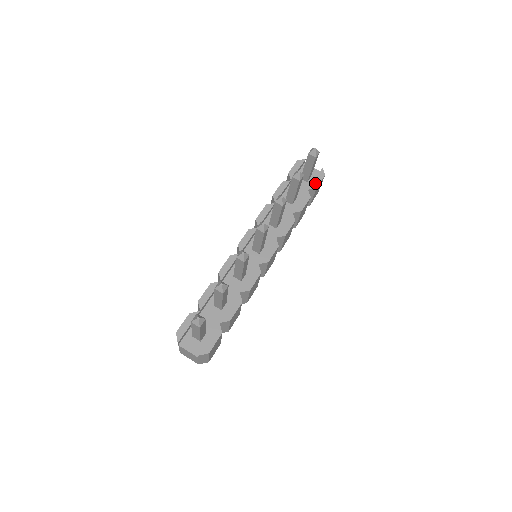
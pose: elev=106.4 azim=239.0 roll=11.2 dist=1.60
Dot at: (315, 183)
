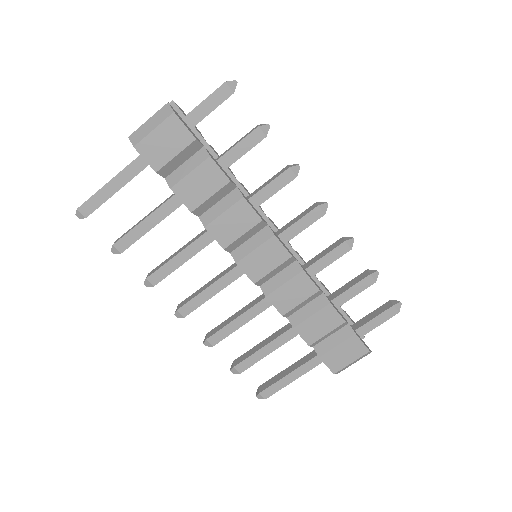
Dot at: (358, 335)
